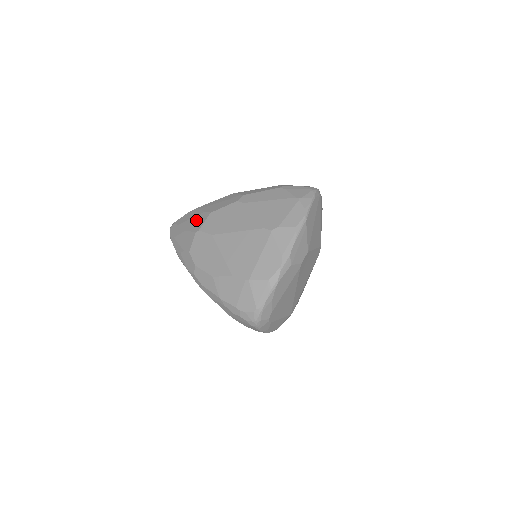
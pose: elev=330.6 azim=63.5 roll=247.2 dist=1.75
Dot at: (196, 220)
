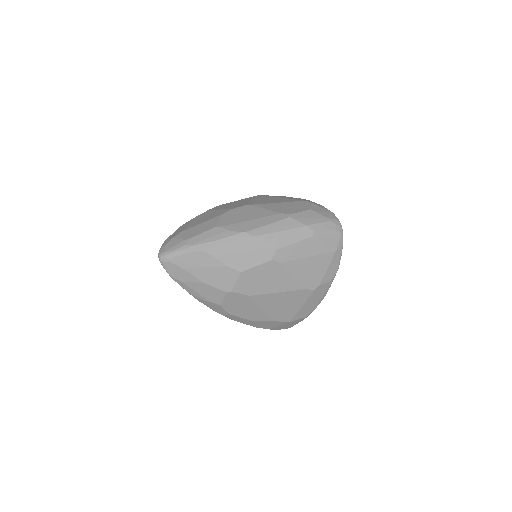
Dot at: (218, 275)
